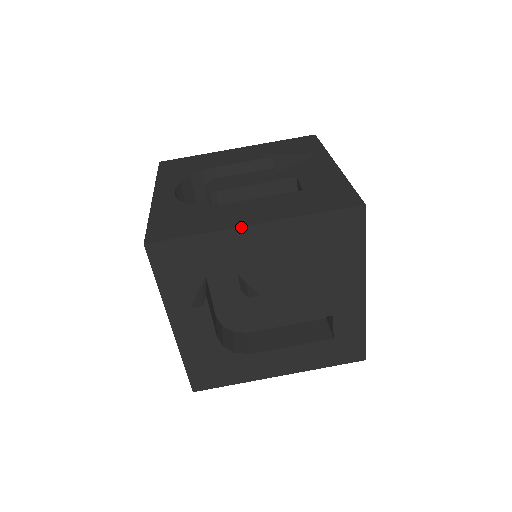
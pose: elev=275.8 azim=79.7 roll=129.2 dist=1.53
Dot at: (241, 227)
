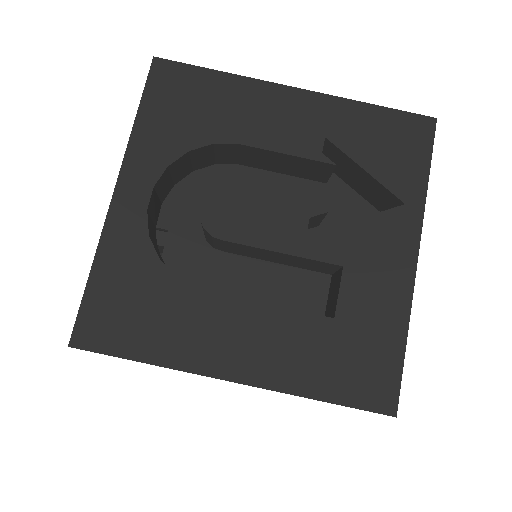
Dot at: (212, 377)
